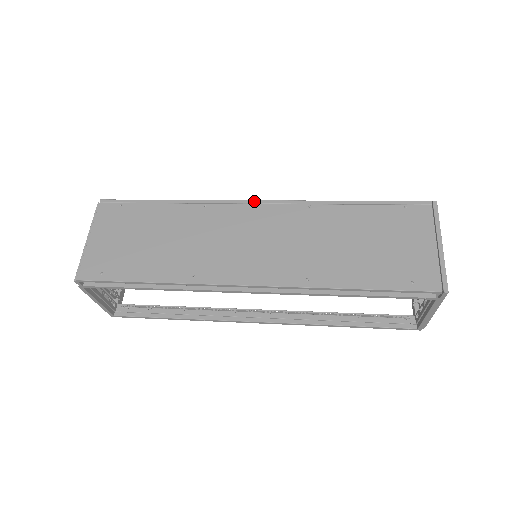
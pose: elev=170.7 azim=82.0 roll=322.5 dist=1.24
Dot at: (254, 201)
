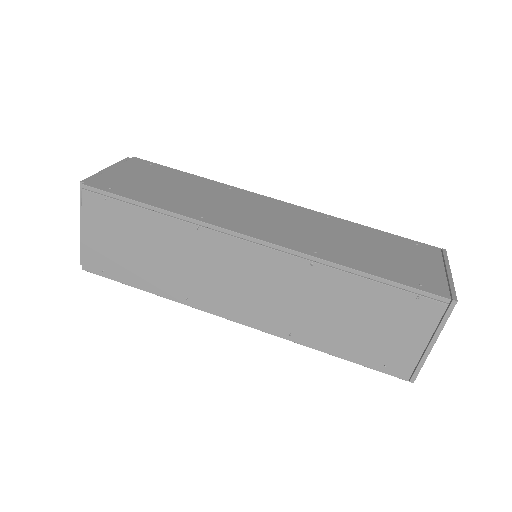
Dot at: (251, 239)
